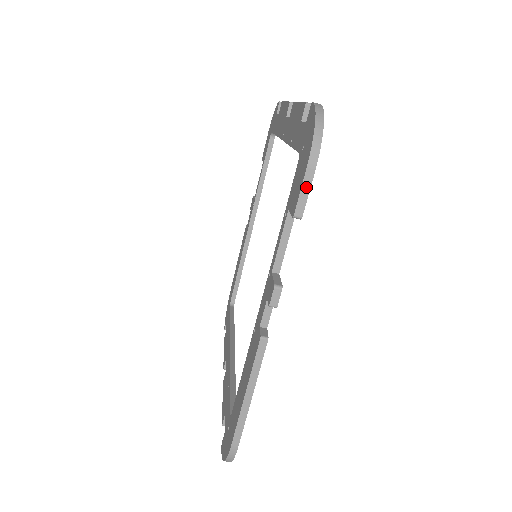
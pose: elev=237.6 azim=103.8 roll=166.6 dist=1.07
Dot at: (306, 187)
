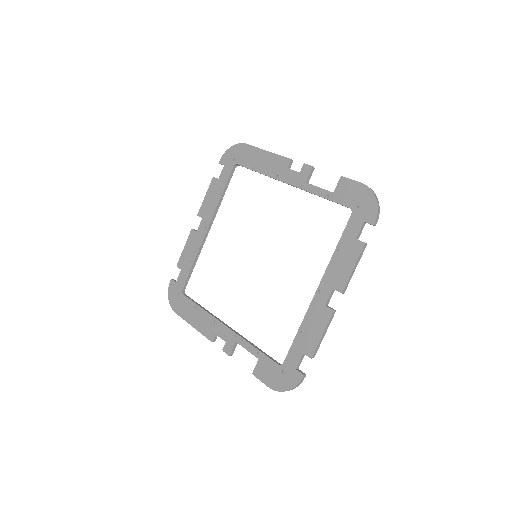
Dot at: (264, 383)
